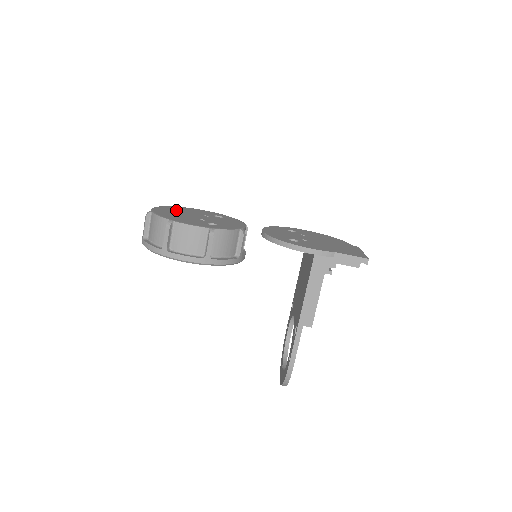
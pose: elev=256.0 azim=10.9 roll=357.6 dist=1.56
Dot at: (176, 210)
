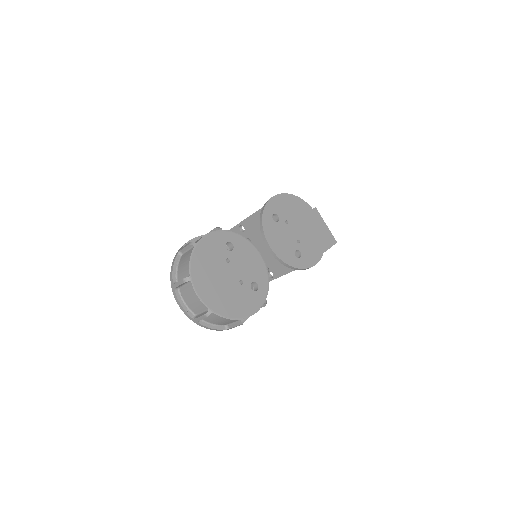
Dot at: (208, 277)
